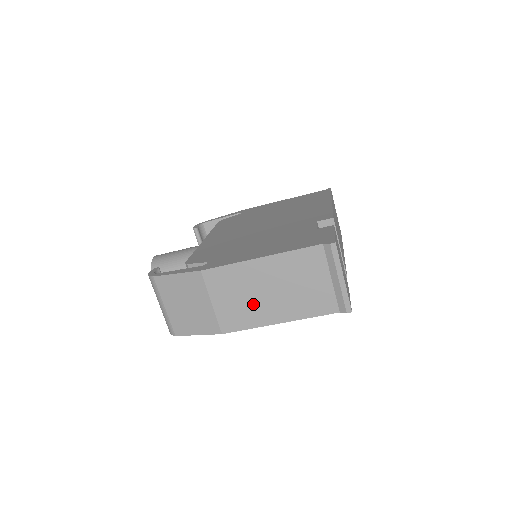
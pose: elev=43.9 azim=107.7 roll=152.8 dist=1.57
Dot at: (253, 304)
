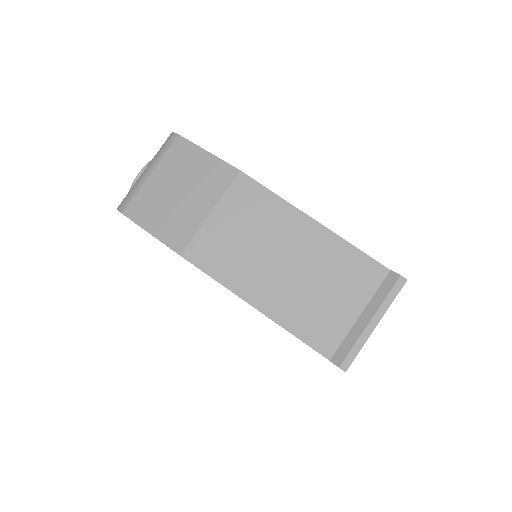
Dot at: (251, 258)
